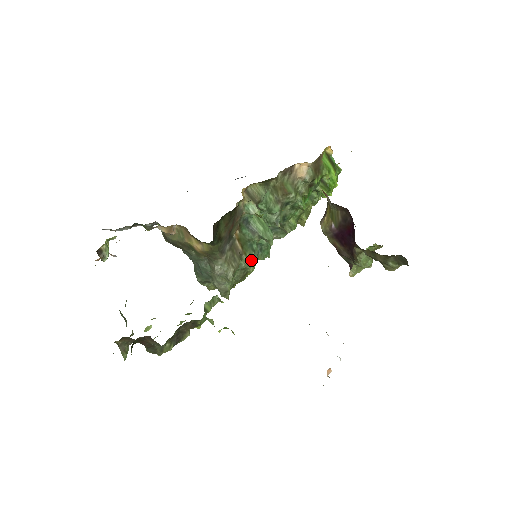
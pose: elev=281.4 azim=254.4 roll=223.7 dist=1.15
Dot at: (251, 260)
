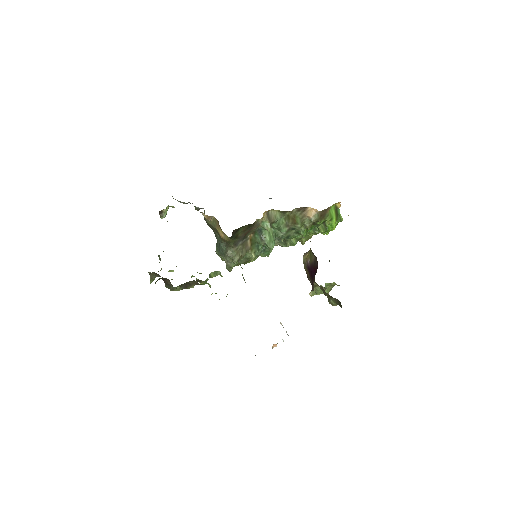
Dot at: (254, 255)
